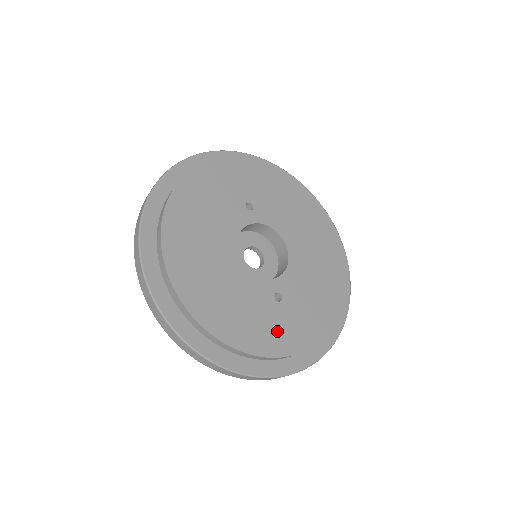
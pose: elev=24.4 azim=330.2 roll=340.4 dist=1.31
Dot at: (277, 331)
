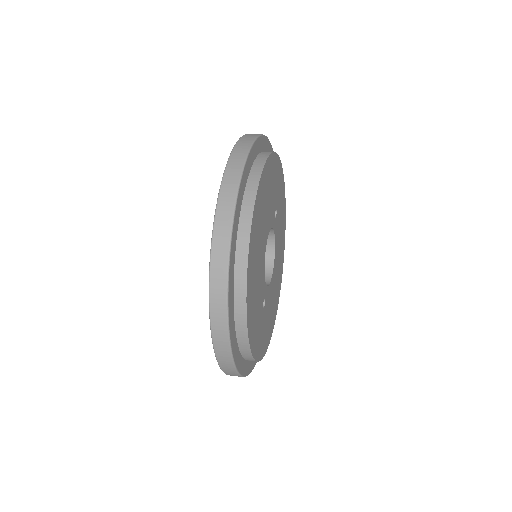
Dot at: (258, 332)
